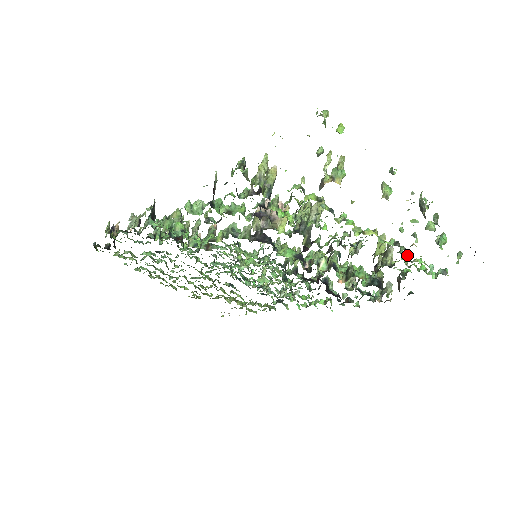
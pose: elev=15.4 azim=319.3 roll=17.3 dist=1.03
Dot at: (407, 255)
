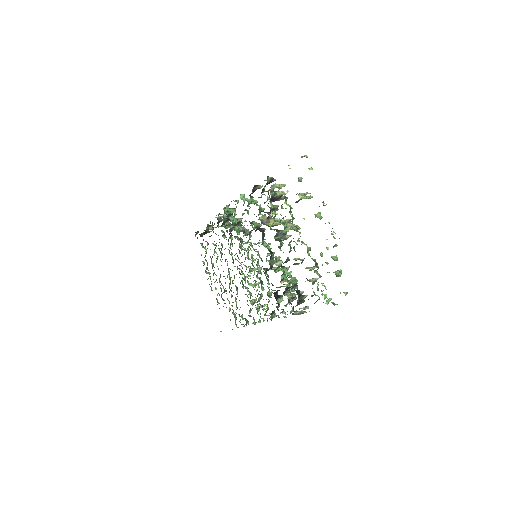
Dot at: (318, 275)
